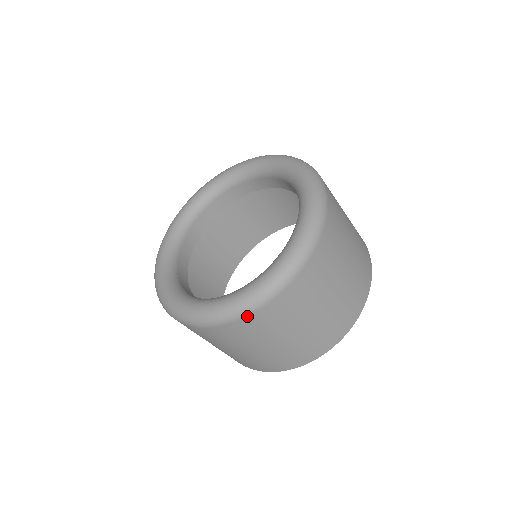
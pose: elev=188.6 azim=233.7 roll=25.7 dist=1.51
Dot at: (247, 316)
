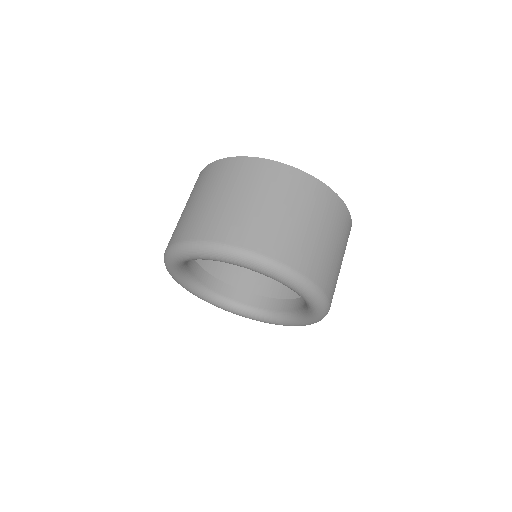
Dot at: occluded
